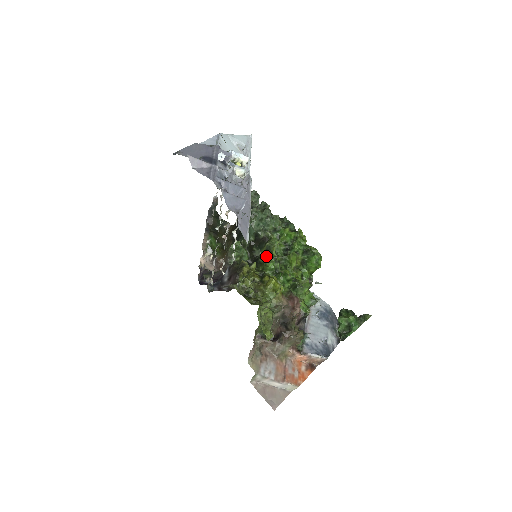
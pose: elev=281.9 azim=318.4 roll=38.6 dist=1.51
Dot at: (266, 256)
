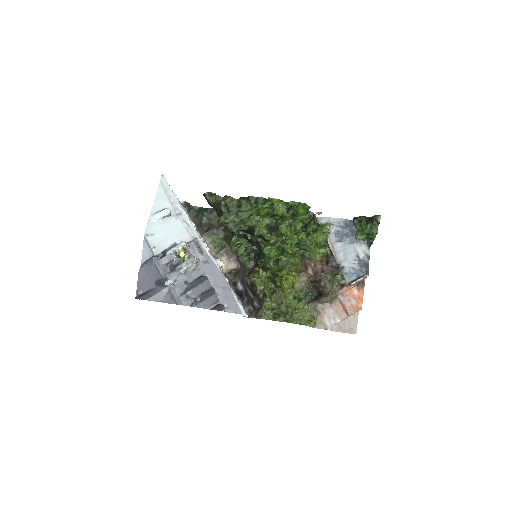
Dot at: (263, 239)
